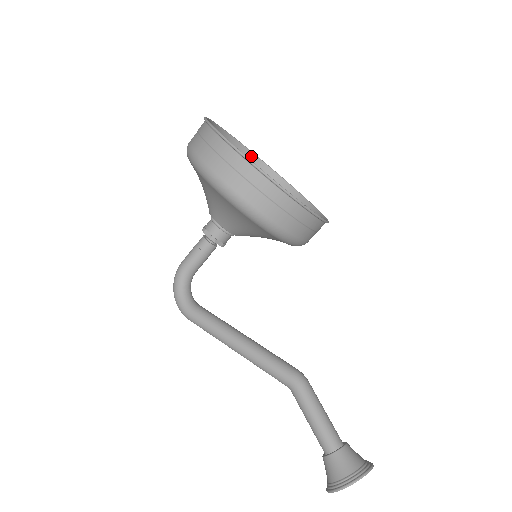
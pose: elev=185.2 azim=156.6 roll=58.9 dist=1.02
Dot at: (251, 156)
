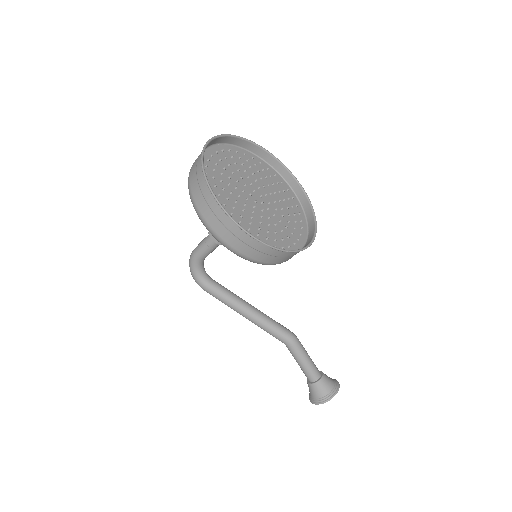
Dot at: (245, 142)
